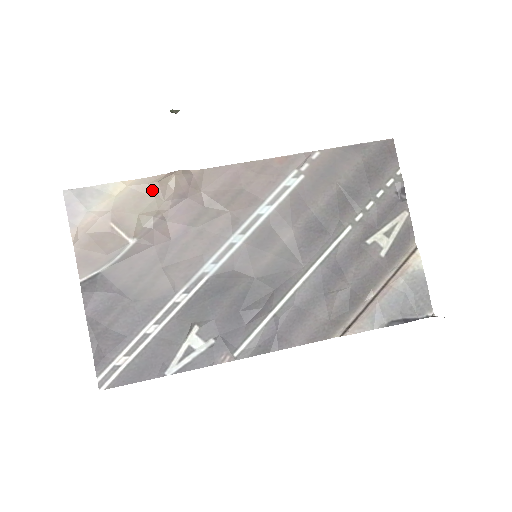
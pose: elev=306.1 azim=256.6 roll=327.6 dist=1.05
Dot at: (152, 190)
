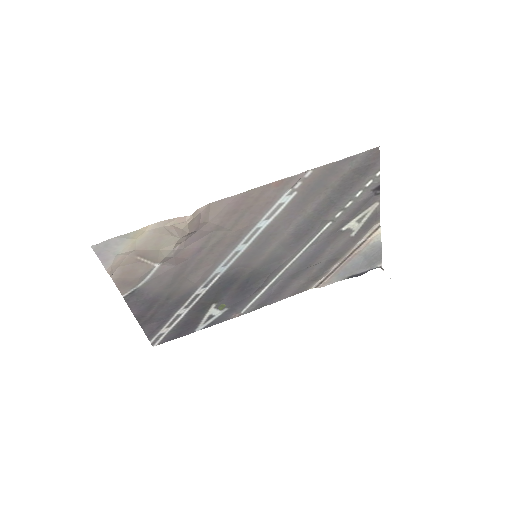
Dot at: (168, 231)
